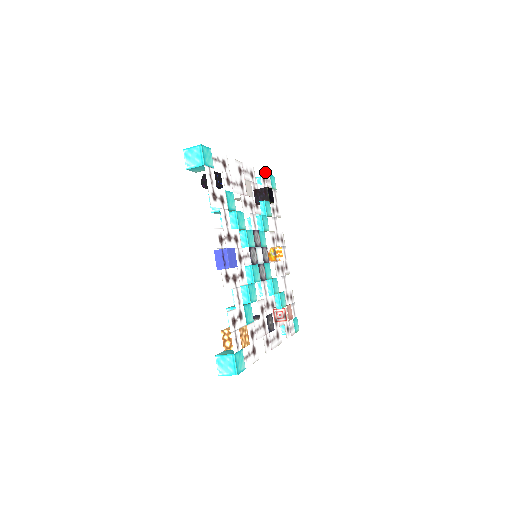
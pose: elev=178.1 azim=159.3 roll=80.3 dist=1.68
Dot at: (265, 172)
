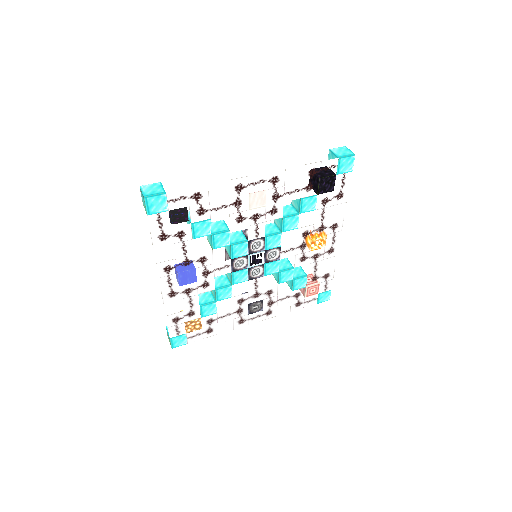
Dot at: occluded
